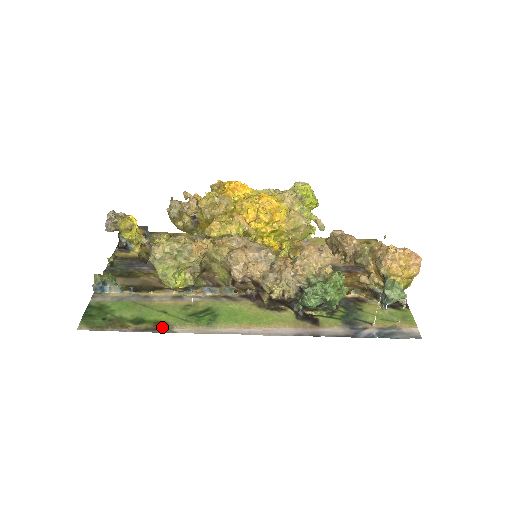
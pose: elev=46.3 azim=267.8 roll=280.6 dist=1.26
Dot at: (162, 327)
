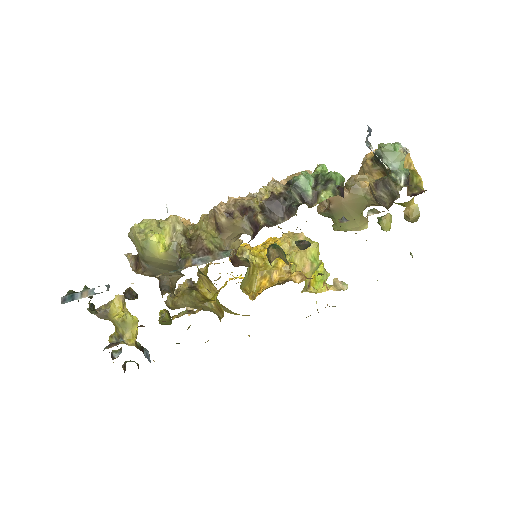
Dot at: occluded
